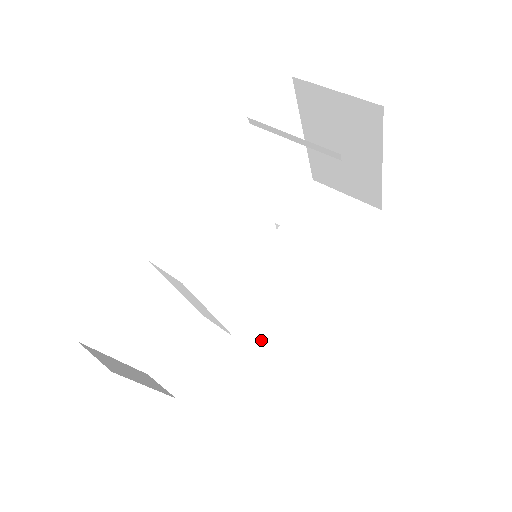
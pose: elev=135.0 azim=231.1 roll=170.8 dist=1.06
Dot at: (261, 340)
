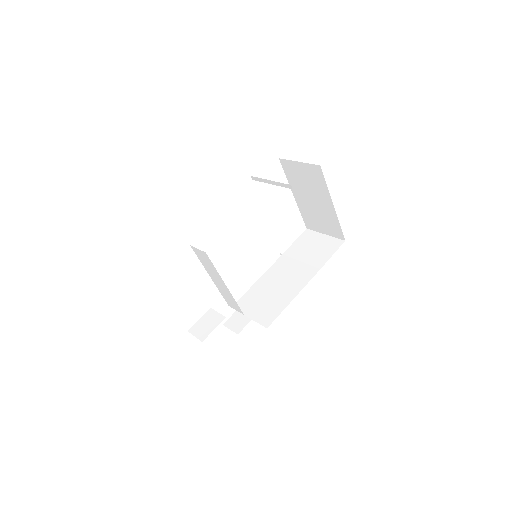
Dot at: (260, 315)
